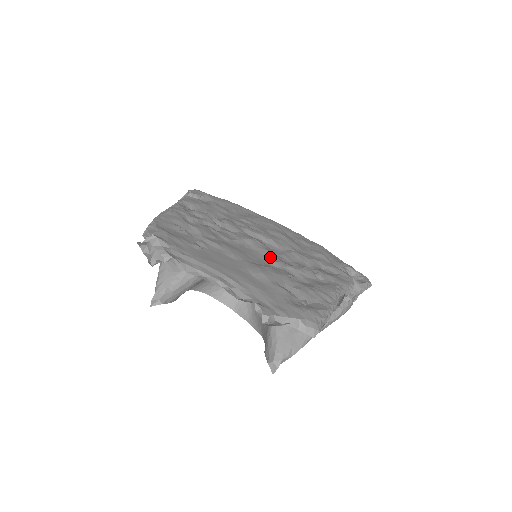
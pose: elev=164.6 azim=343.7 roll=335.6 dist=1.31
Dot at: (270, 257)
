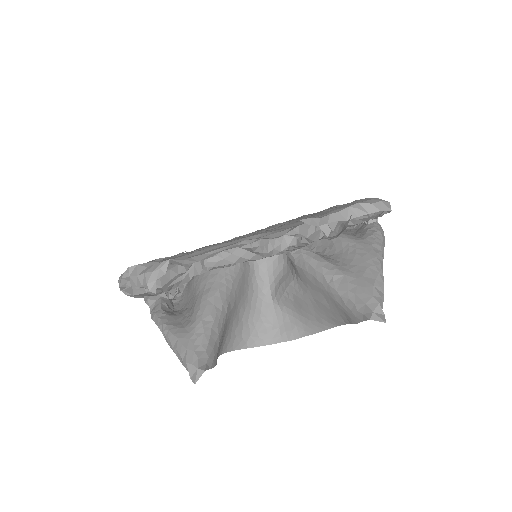
Dot at: occluded
